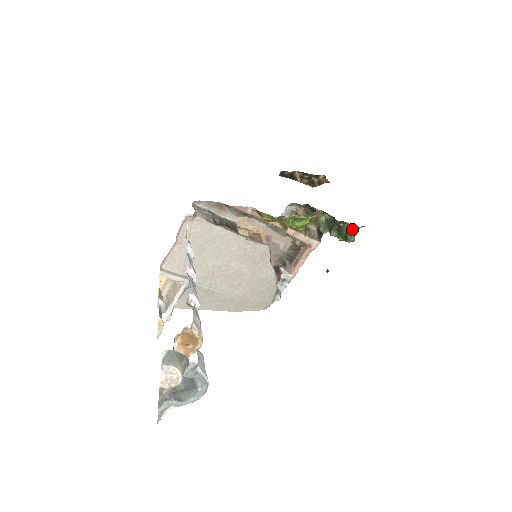
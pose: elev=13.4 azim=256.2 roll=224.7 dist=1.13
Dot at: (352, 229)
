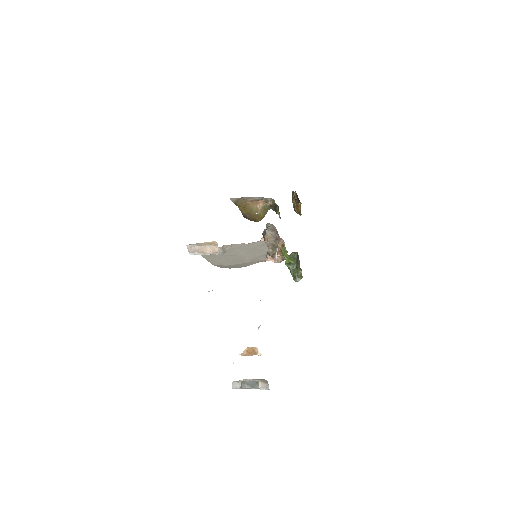
Dot at: occluded
